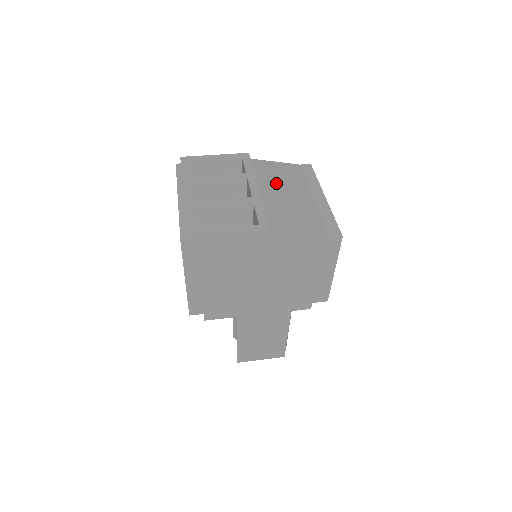
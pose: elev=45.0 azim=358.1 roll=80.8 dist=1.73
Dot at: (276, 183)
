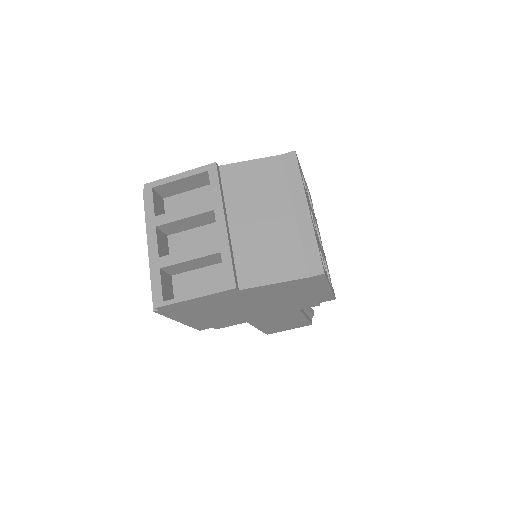
Dot at: (250, 201)
